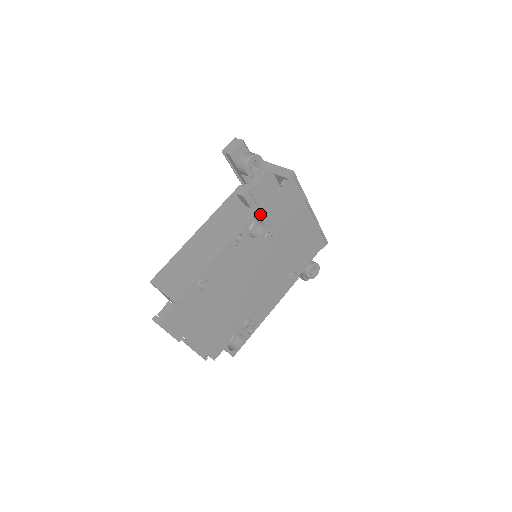
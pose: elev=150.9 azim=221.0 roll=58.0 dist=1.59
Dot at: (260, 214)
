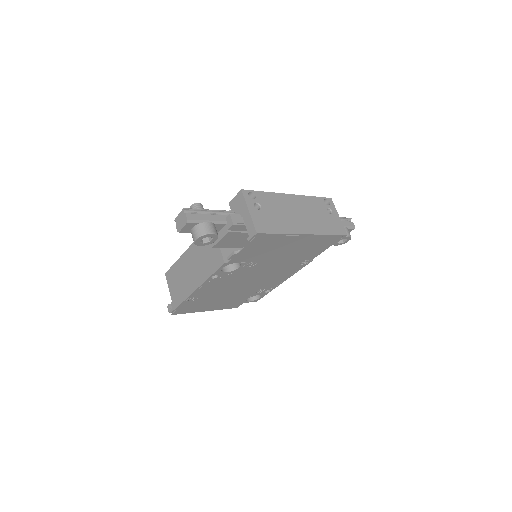
Dot at: (230, 262)
